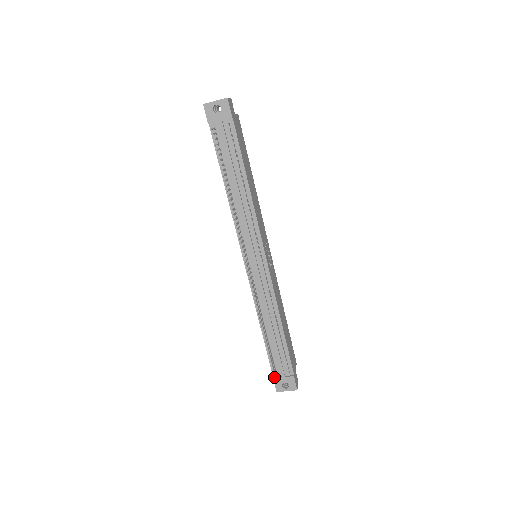
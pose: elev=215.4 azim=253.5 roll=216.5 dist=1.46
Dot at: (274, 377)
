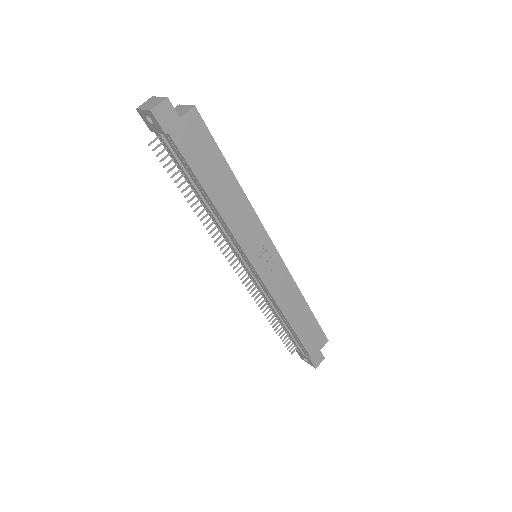
Dot at: occluded
